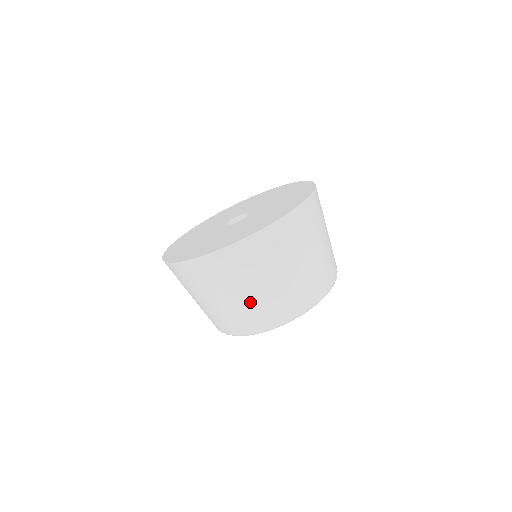
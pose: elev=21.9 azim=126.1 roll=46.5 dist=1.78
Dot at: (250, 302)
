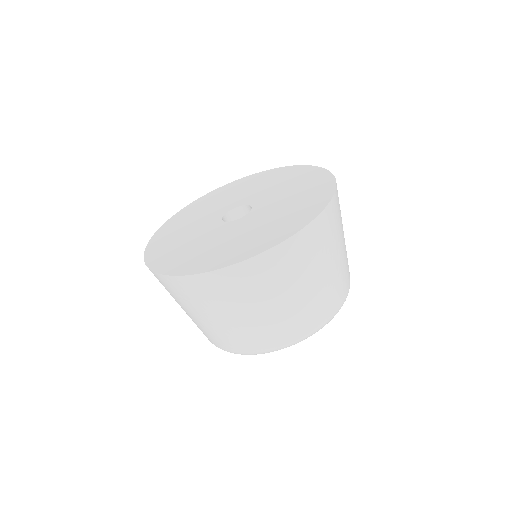
Dot at: occluded
